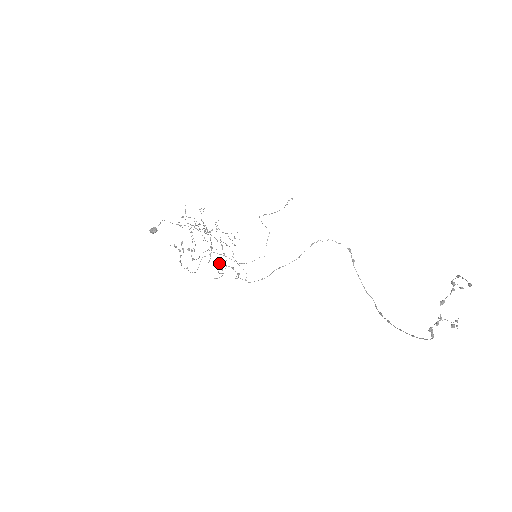
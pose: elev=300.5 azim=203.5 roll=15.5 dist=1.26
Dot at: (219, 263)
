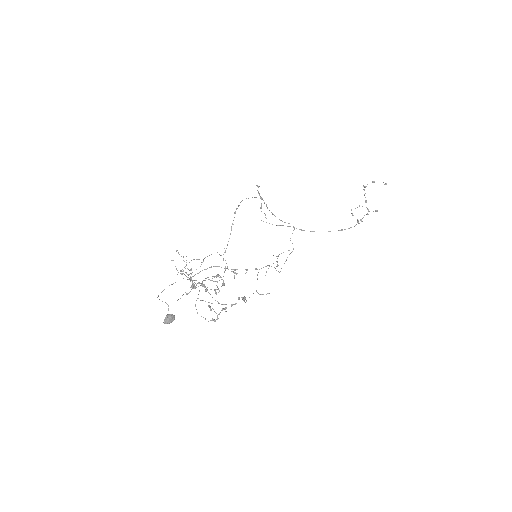
Dot at: (207, 290)
